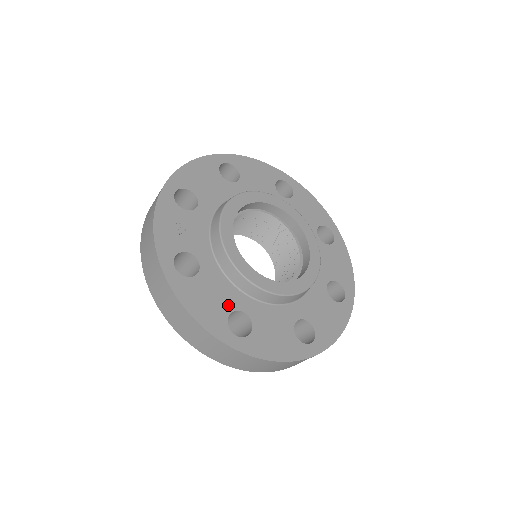
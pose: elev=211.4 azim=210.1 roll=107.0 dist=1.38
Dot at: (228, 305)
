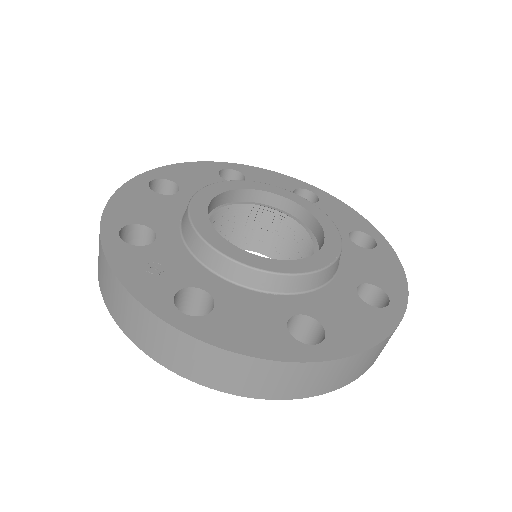
Dot at: (276, 317)
